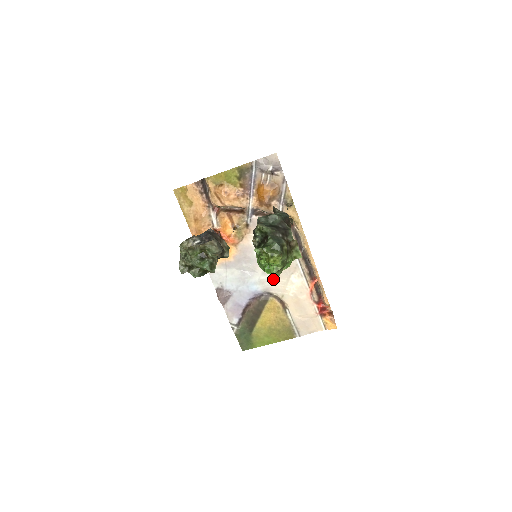
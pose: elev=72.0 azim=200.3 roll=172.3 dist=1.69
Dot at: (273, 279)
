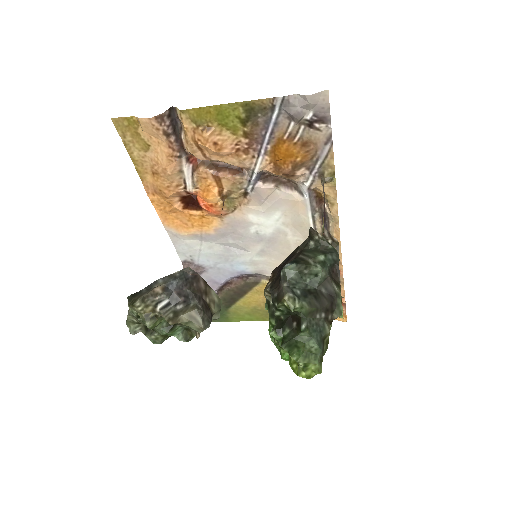
Dot at: (272, 262)
